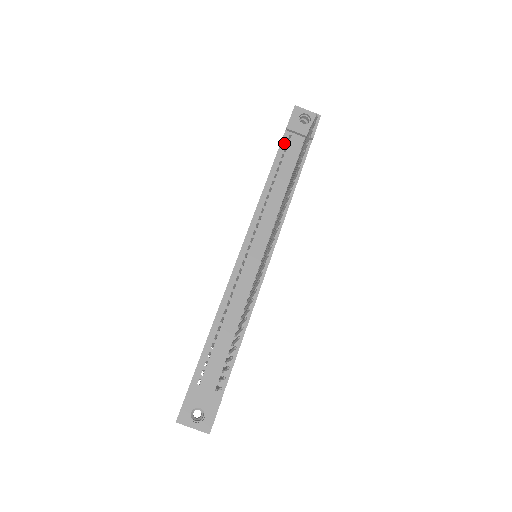
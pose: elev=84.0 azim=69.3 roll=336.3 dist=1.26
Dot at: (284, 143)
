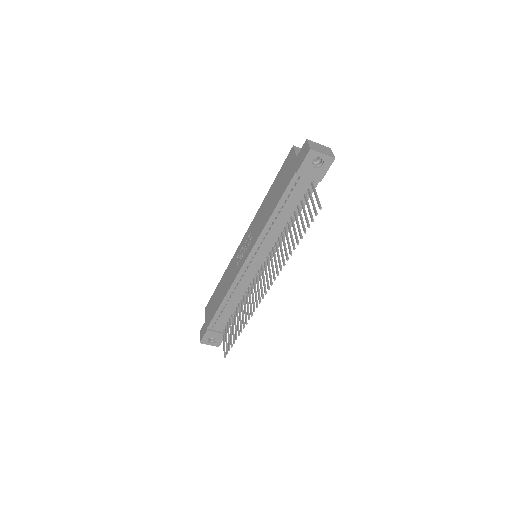
Dot at: (292, 184)
